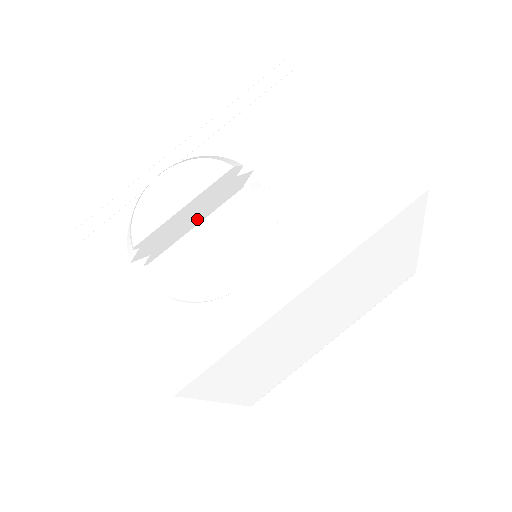
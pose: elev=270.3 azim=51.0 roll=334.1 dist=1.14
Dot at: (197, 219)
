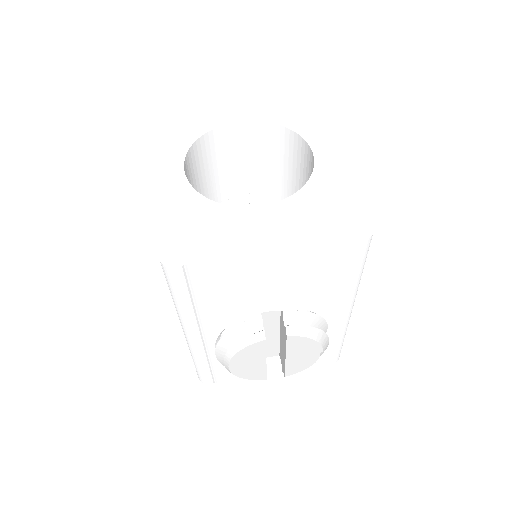
Dot at: occluded
